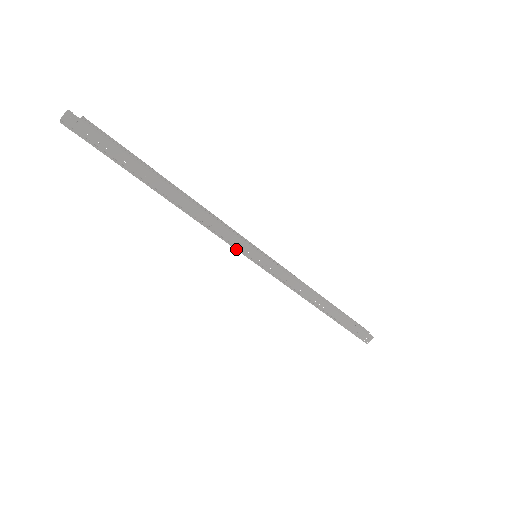
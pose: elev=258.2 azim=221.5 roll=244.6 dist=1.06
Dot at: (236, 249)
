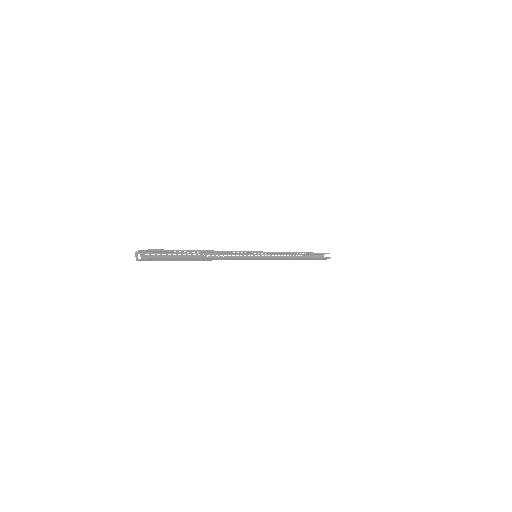
Dot at: occluded
